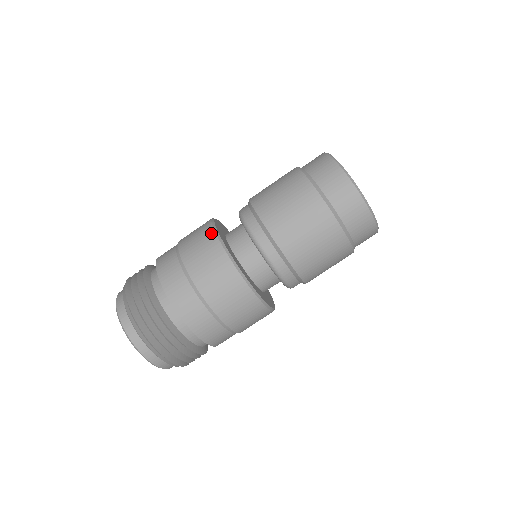
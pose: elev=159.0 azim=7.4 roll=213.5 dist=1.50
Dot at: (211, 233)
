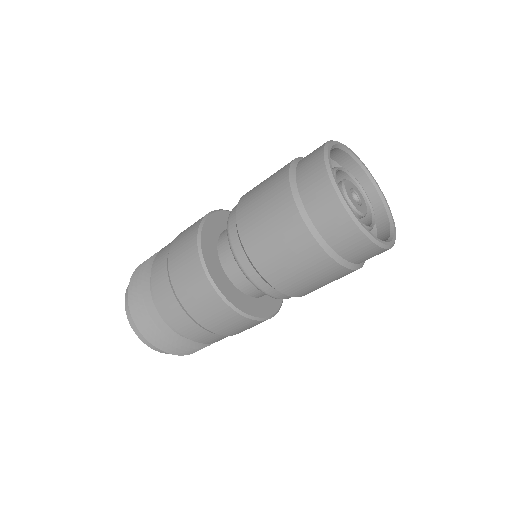
Dot at: occluded
